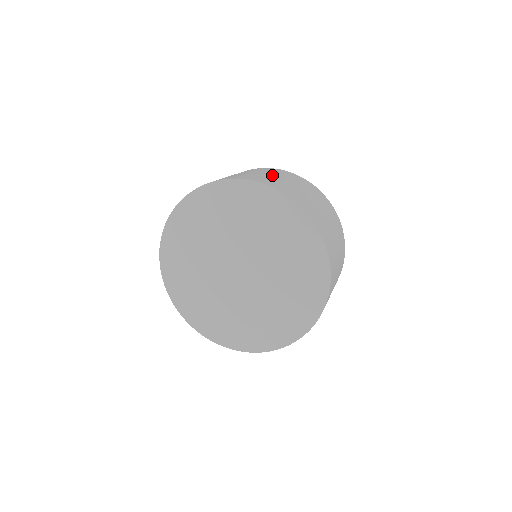
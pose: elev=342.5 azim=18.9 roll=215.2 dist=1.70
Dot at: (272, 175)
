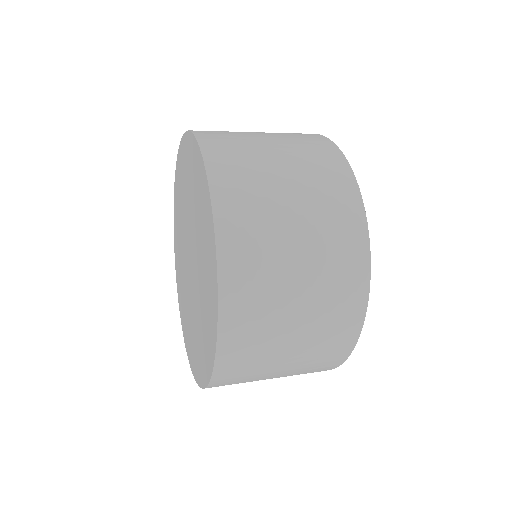
Dot at: (288, 185)
